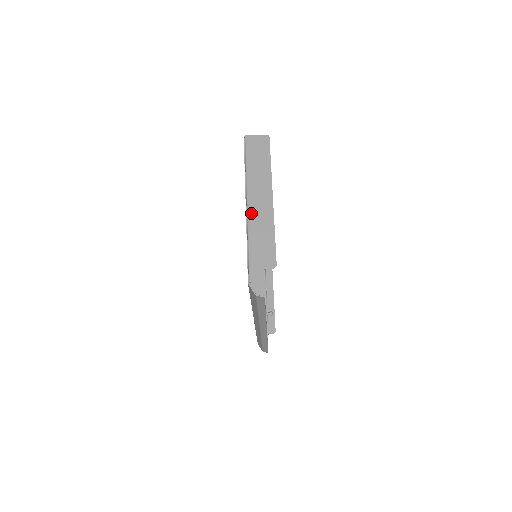
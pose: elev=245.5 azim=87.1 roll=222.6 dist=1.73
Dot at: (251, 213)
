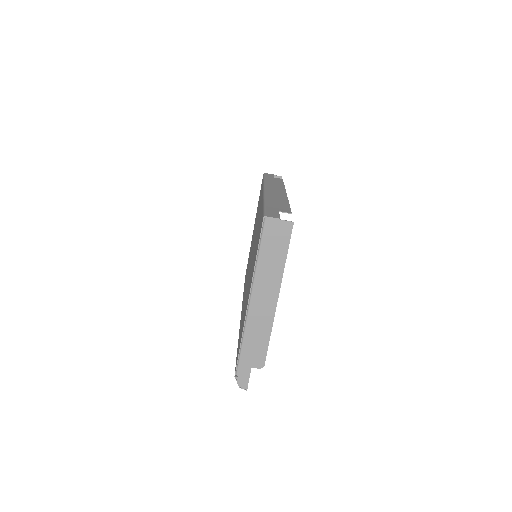
Dot at: (252, 312)
